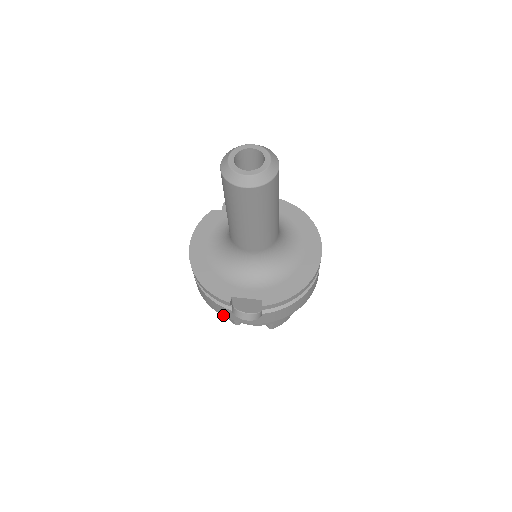
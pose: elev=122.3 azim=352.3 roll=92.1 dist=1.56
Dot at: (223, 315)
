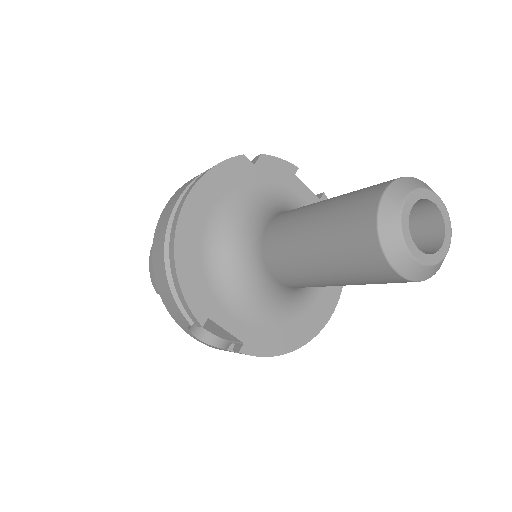
Dot at: (169, 311)
